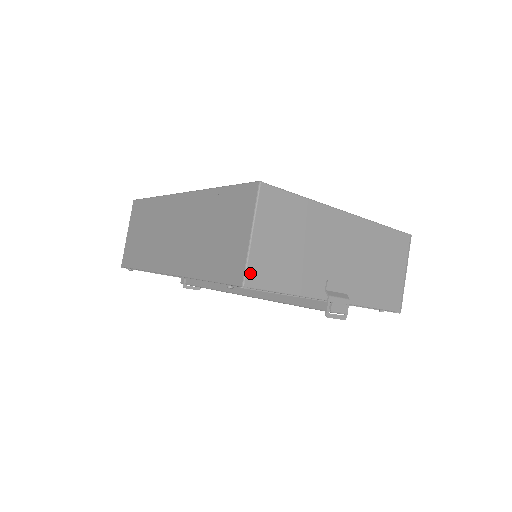
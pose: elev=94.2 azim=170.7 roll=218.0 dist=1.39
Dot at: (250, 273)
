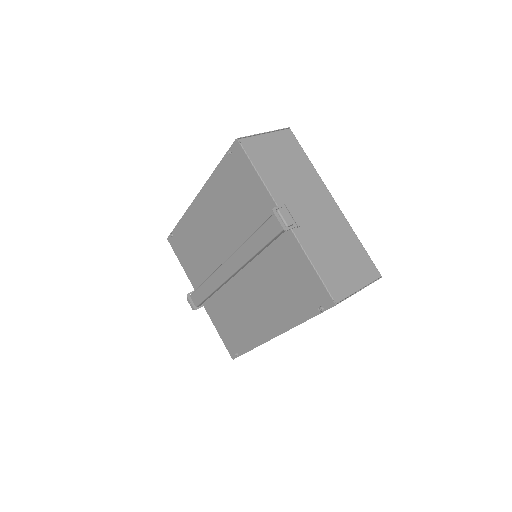
Dot at: (247, 141)
